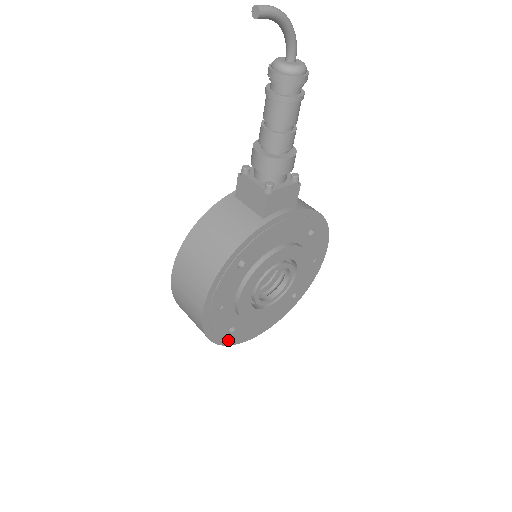
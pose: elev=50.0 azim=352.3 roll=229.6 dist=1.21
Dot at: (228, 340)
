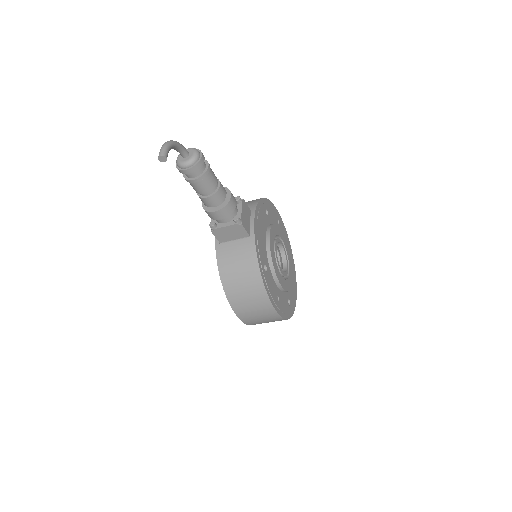
Dot at: (292, 309)
